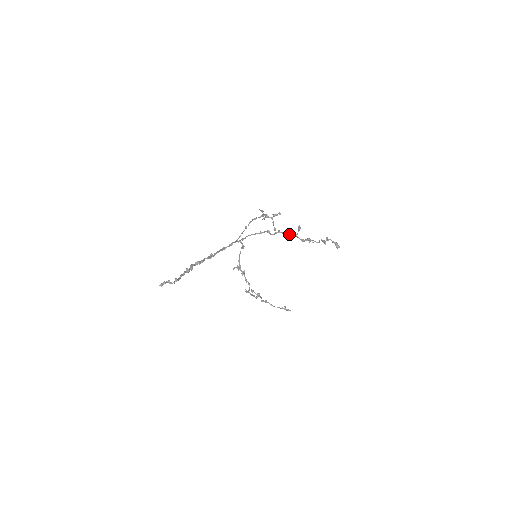
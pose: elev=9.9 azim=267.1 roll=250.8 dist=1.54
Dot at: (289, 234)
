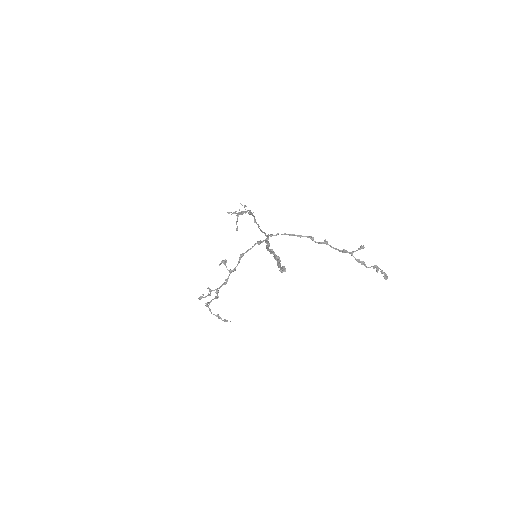
Dot at: (338, 249)
